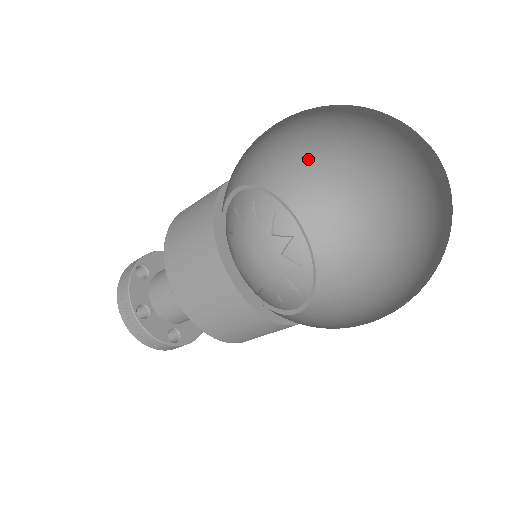
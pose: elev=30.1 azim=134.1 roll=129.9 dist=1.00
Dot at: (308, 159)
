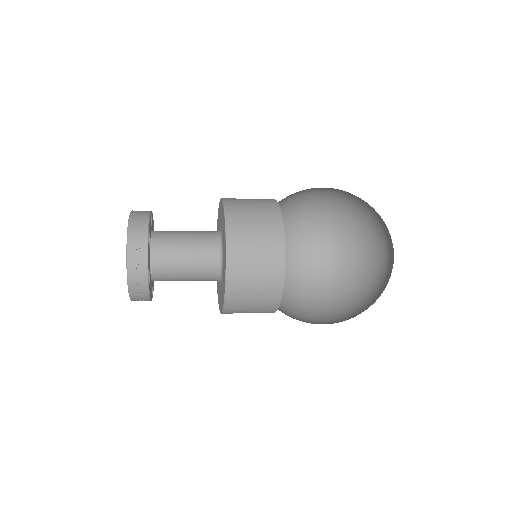
Dot at: (301, 192)
